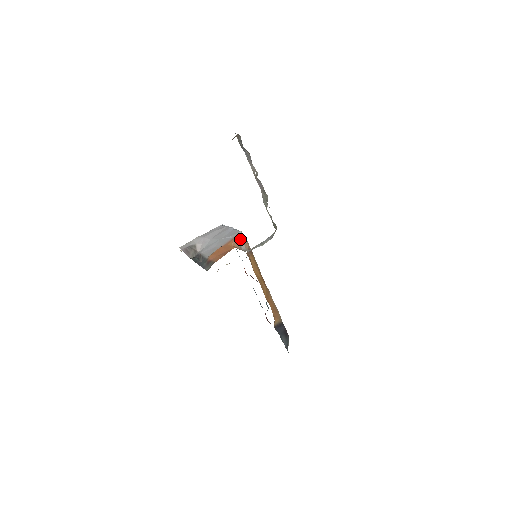
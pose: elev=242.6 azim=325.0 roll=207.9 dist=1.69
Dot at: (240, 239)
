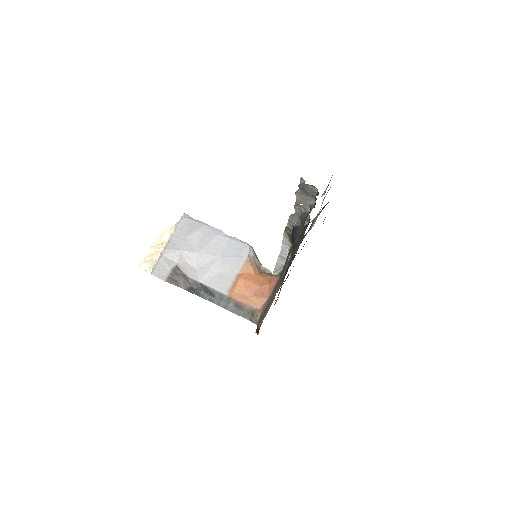
Dot at: (254, 257)
